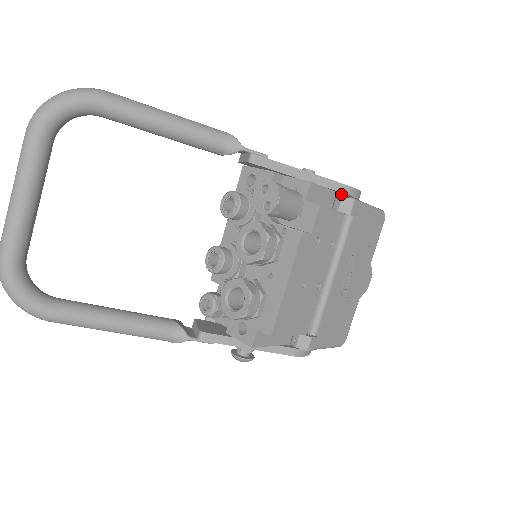
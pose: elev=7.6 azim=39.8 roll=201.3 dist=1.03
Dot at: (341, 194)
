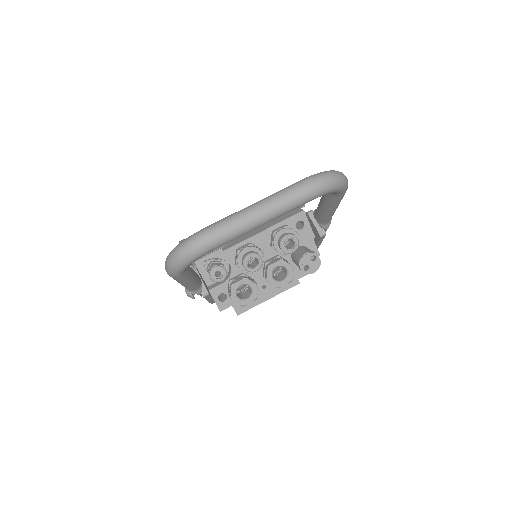
Dot at: occluded
